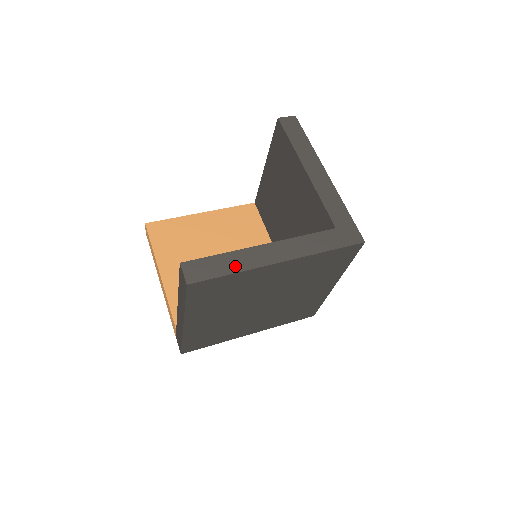
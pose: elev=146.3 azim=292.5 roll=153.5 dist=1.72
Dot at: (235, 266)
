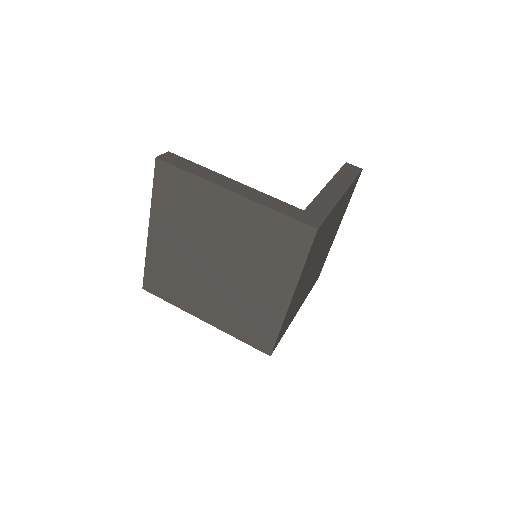
Dot at: (198, 172)
